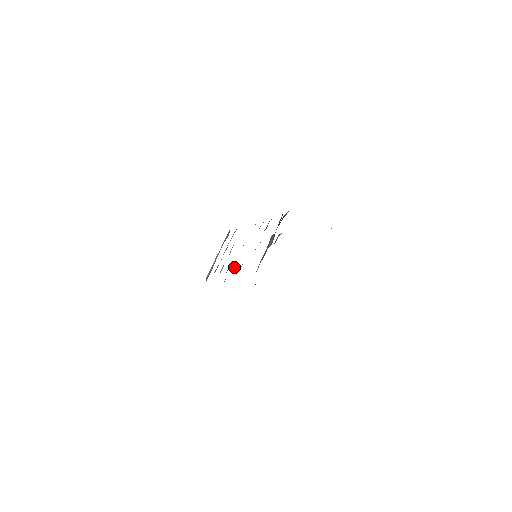
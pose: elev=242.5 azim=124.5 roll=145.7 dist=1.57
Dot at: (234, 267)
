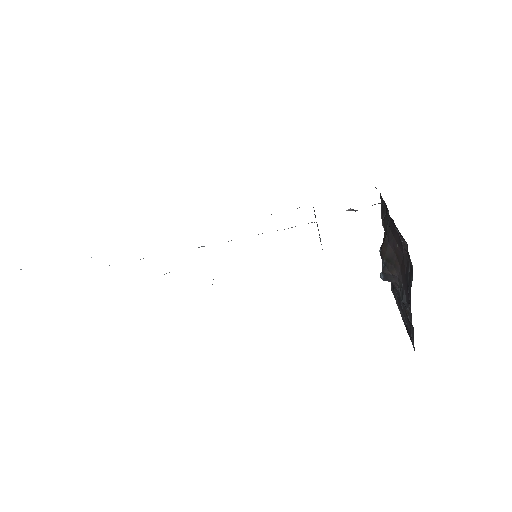
Dot at: occluded
